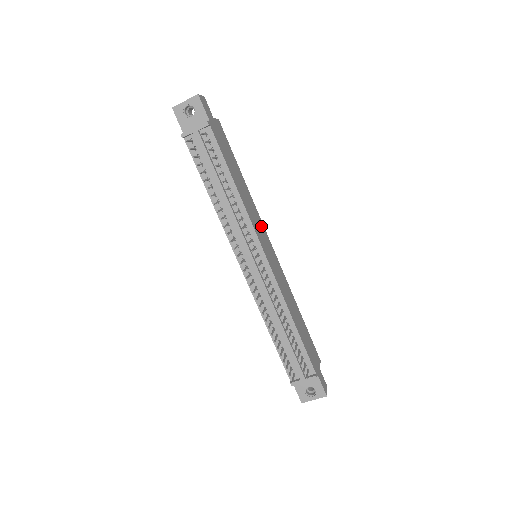
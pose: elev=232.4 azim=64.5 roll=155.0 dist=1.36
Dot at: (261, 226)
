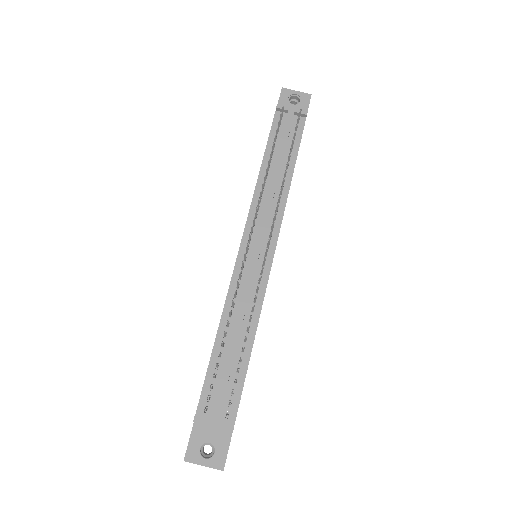
Dot at: occluded
